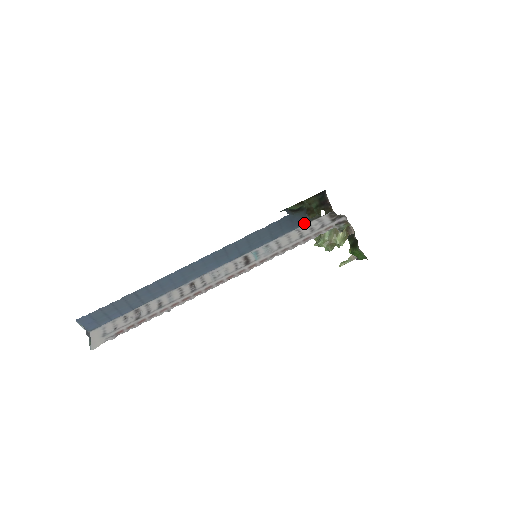
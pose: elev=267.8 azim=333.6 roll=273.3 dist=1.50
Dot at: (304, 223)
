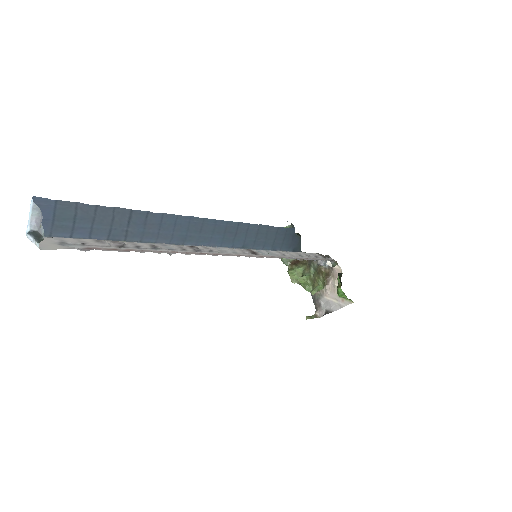
Dot at: (297, 250)
